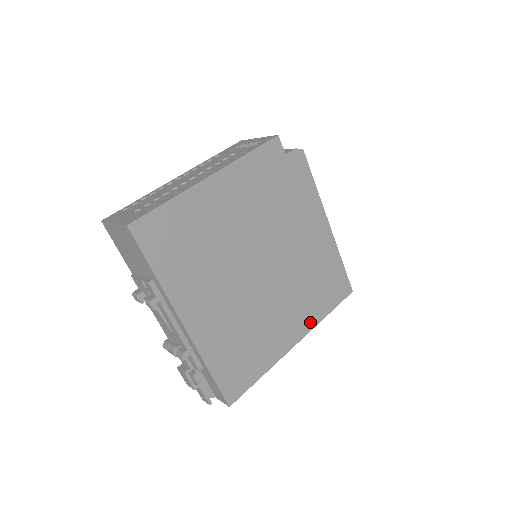
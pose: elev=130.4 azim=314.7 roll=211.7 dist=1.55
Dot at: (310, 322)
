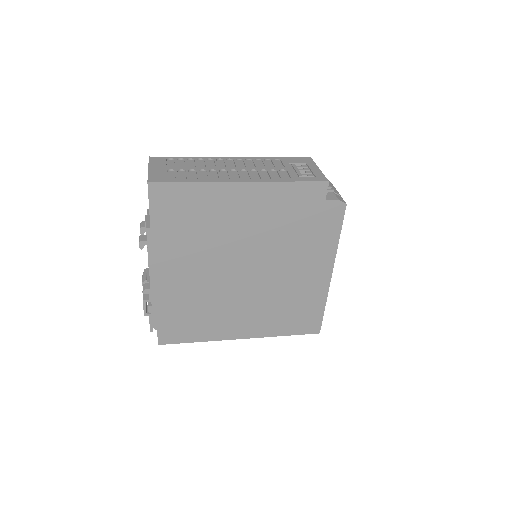
Dot at: (264, 331)
